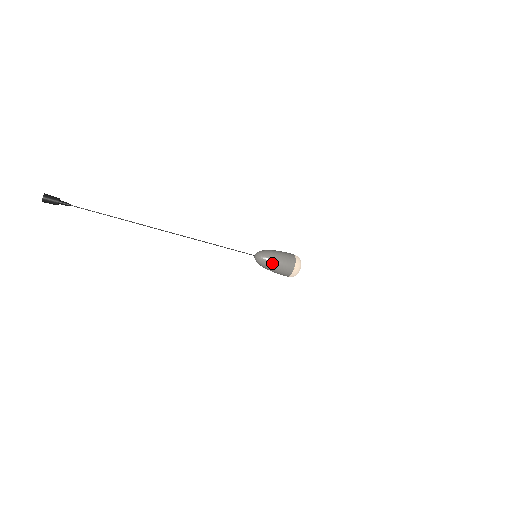
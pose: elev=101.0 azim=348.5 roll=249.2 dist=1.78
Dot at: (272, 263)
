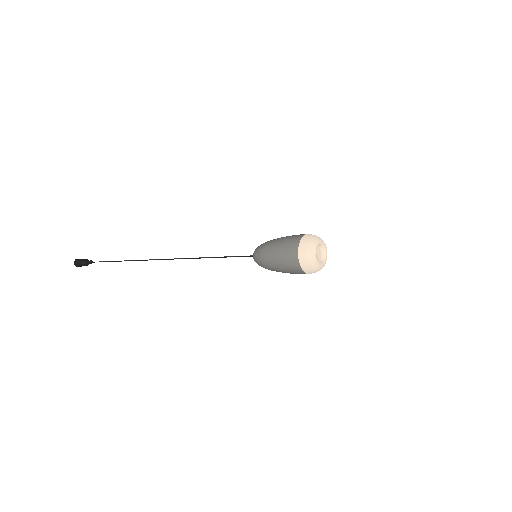
Dot at: (268, 246)
